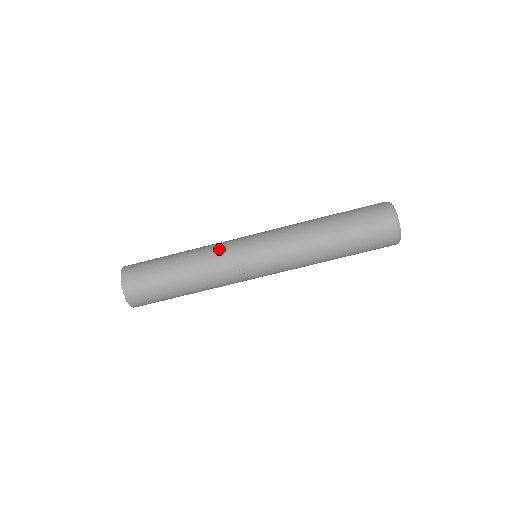
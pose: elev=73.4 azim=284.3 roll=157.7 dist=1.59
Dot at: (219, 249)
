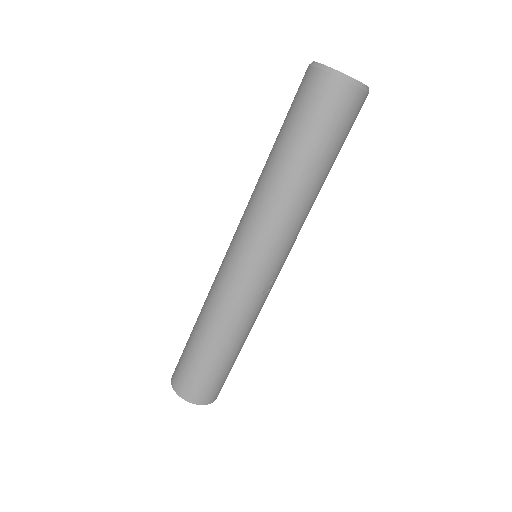
Dot at: (222, 295)
